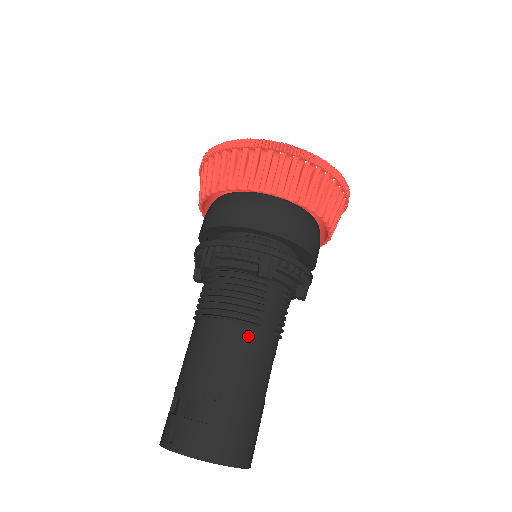
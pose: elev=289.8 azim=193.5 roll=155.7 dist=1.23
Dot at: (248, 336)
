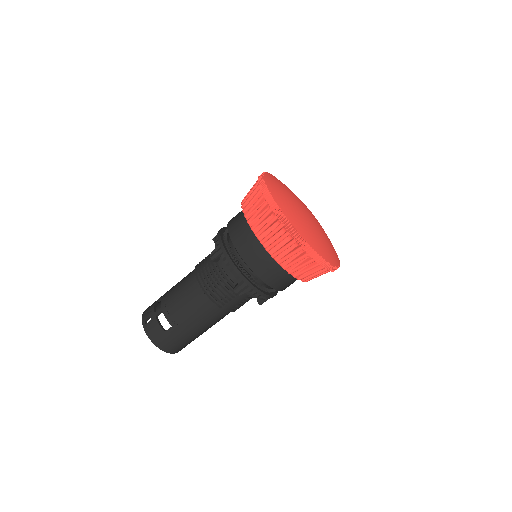
Dot at: (210, 308)
